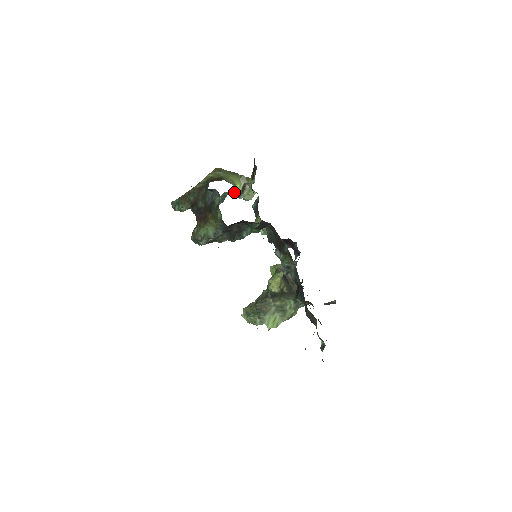
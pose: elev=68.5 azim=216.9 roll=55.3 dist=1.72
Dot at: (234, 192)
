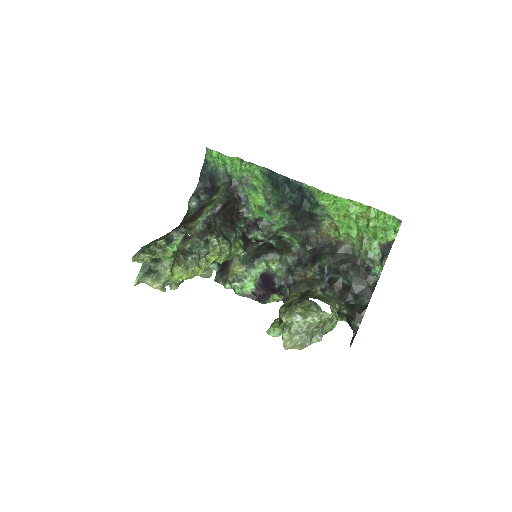
Dot at: occluded
